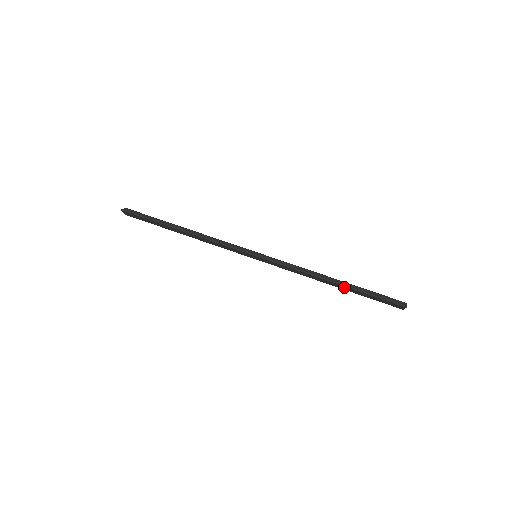
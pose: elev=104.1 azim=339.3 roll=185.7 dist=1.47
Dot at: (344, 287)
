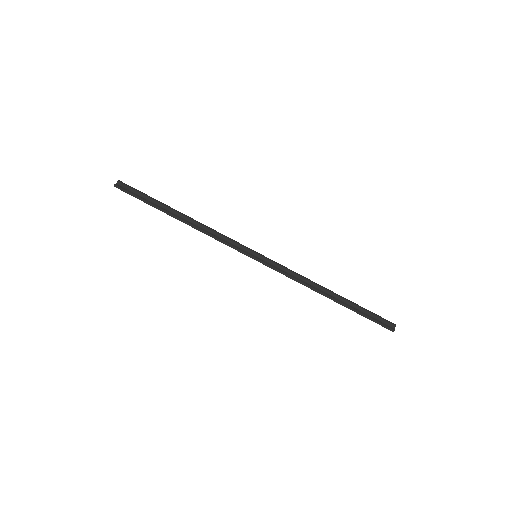
Dot at: (339, 302)
